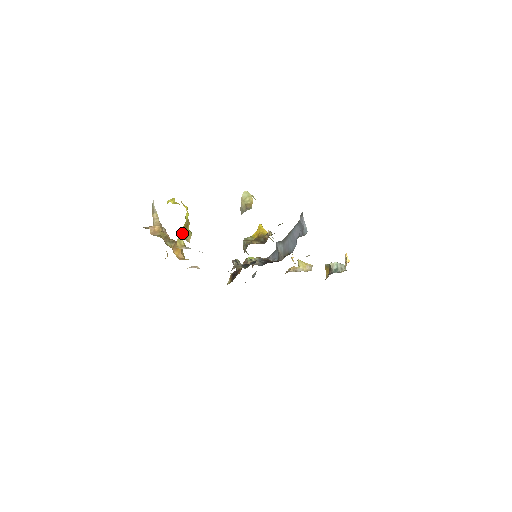
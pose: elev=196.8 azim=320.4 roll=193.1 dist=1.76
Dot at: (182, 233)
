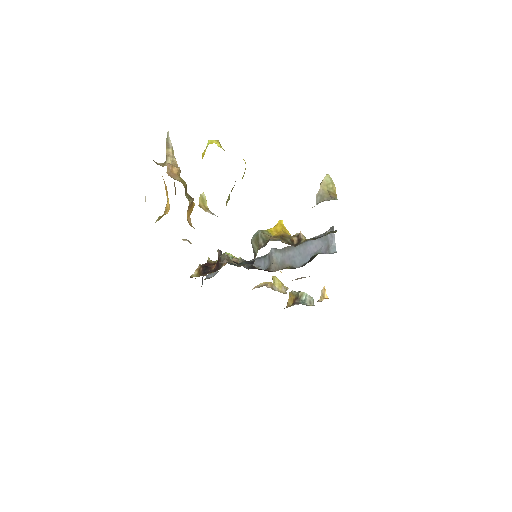
Dot at: occluded
